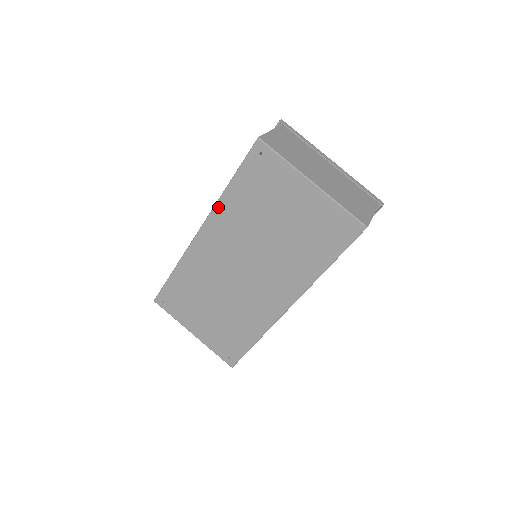
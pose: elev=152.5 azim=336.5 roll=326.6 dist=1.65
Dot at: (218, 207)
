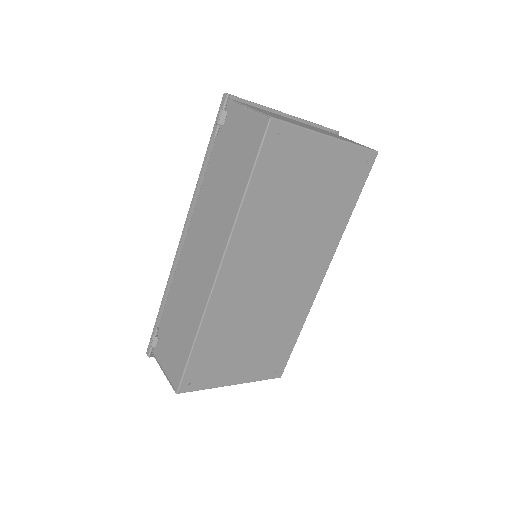
Dot at: (238, 226)
